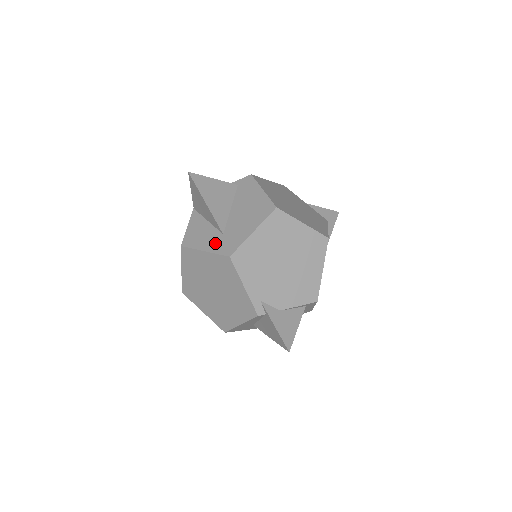
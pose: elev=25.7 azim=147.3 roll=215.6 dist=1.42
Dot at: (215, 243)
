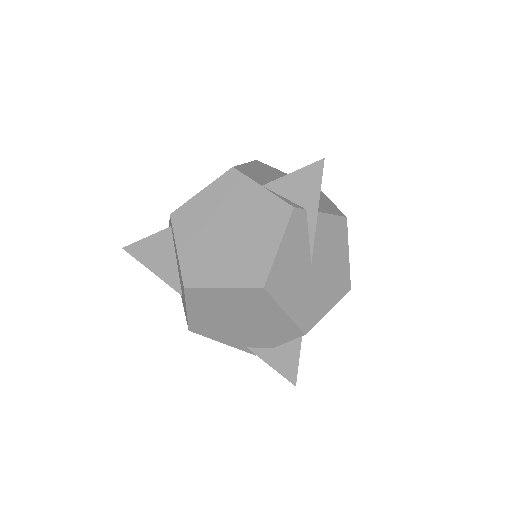
Dot at: (183, 304)
